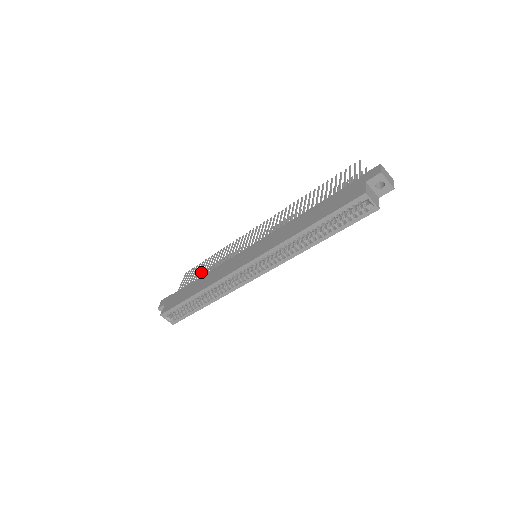
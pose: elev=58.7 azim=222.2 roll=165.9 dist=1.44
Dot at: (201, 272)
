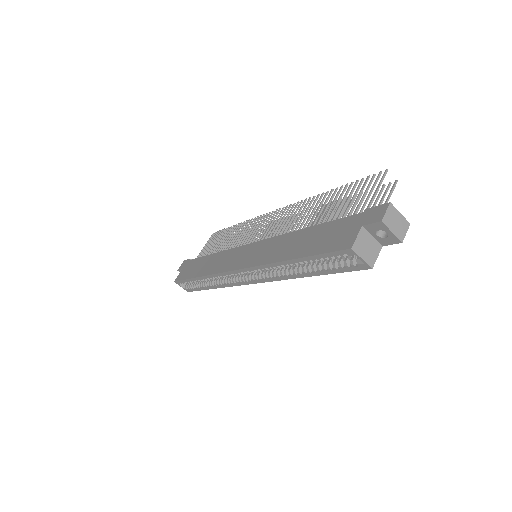
Dot at: (218, 244)
